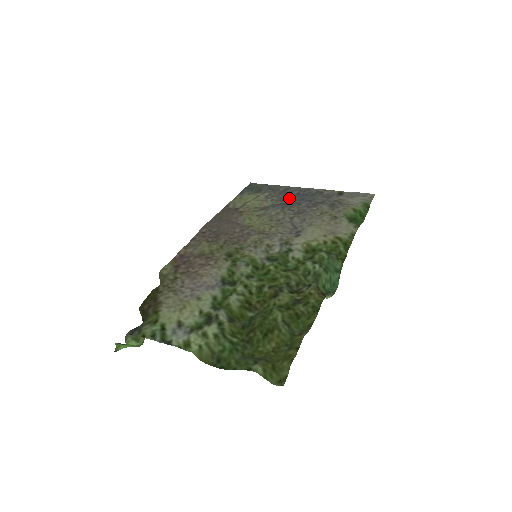
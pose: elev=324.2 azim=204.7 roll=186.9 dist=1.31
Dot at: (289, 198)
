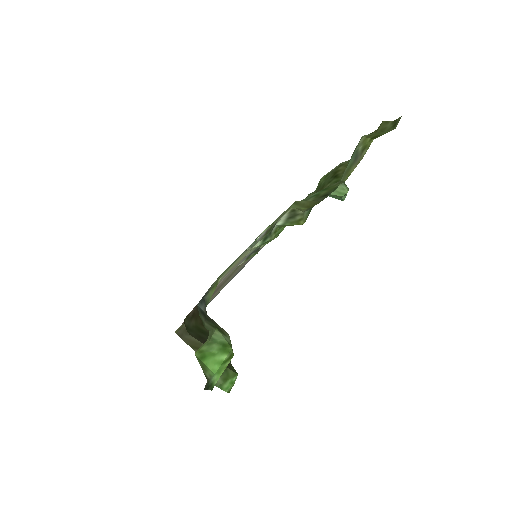
Dot at: occluded
